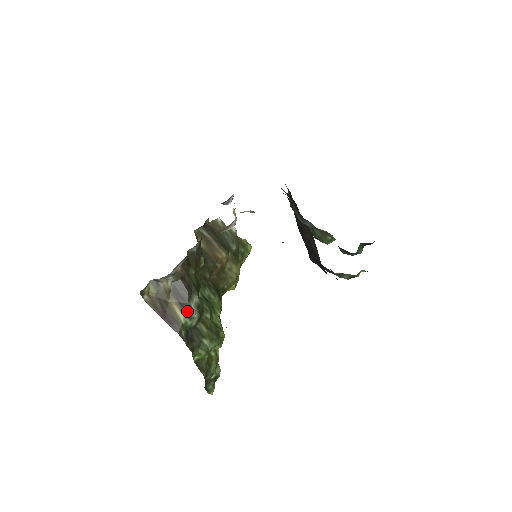
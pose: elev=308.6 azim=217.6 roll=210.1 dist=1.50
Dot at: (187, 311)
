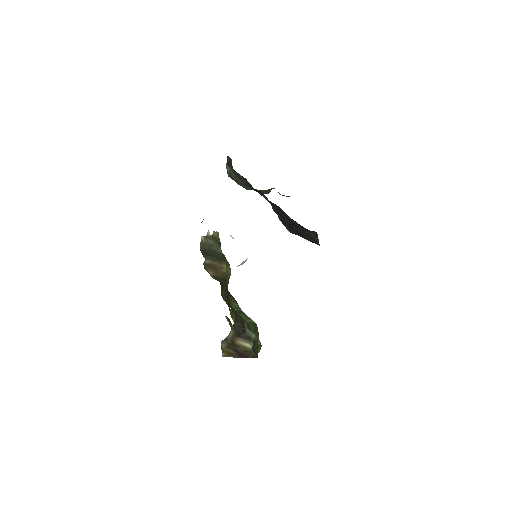
Dot at: (249, 339)
